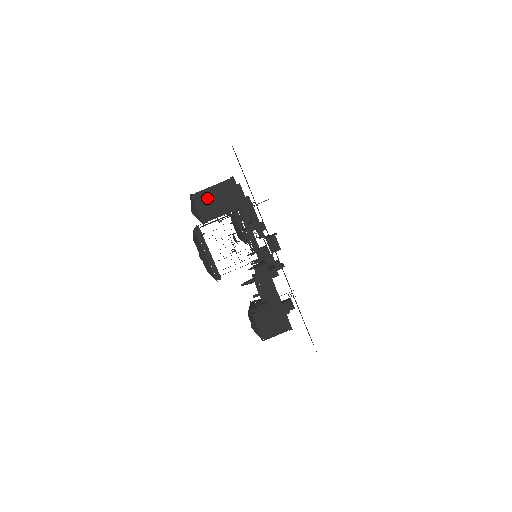
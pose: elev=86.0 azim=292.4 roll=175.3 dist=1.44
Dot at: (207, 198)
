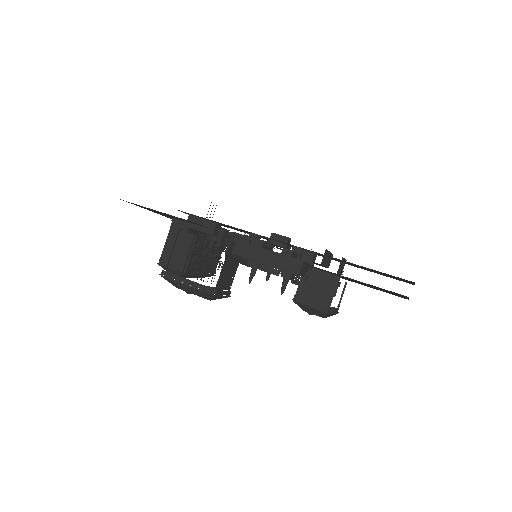
Dot at: occluded
